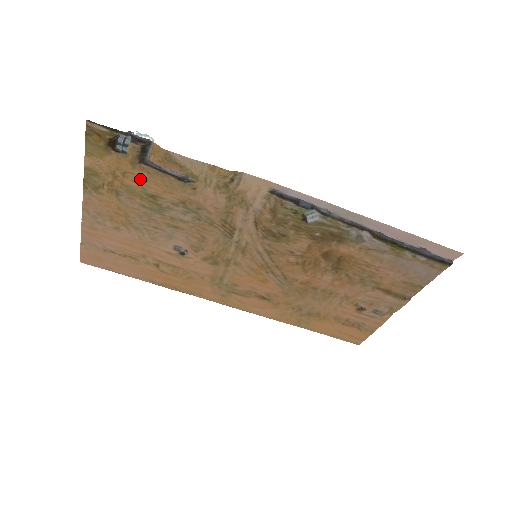
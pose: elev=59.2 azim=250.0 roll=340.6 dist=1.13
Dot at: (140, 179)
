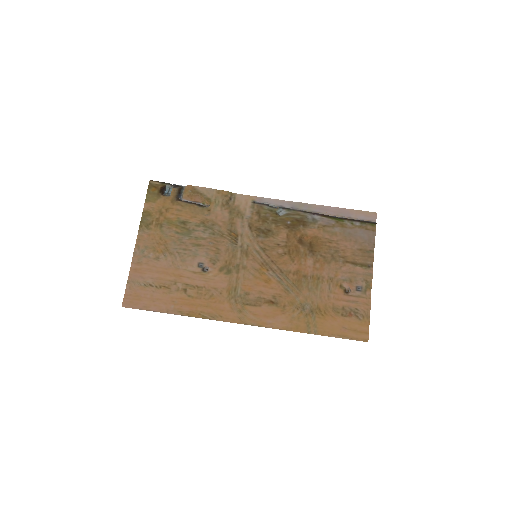
Dot at: (176, 212)
